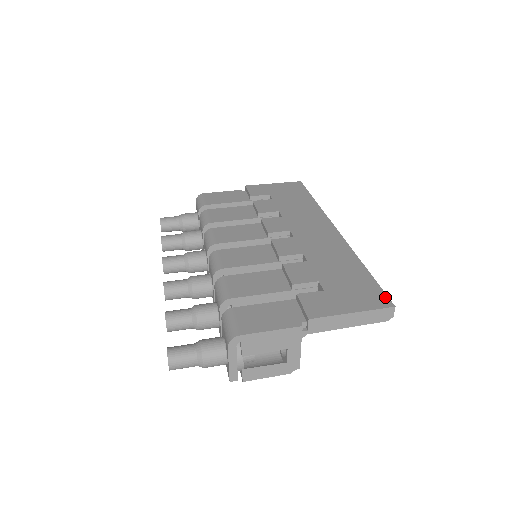
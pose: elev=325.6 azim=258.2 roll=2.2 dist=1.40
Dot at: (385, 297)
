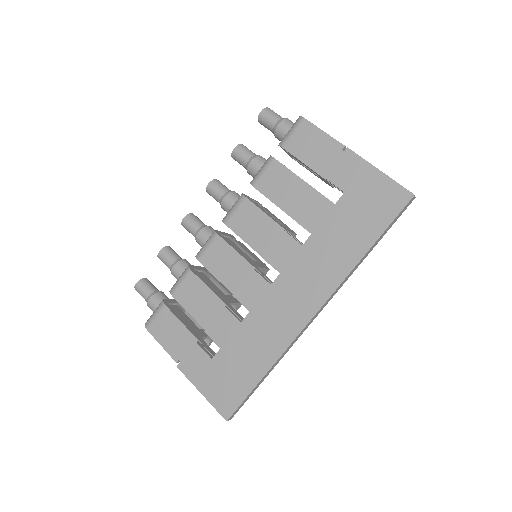
Dot at: (233, 409)
